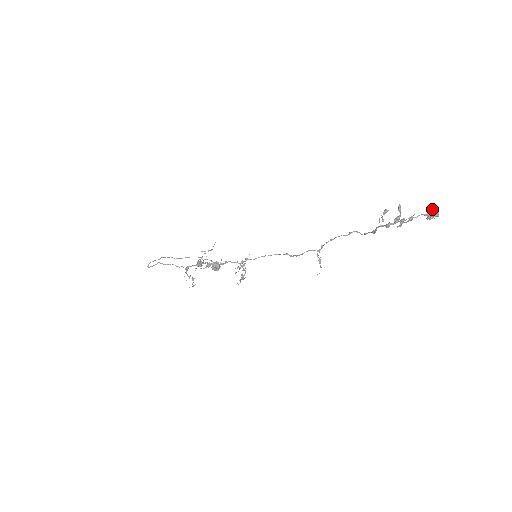
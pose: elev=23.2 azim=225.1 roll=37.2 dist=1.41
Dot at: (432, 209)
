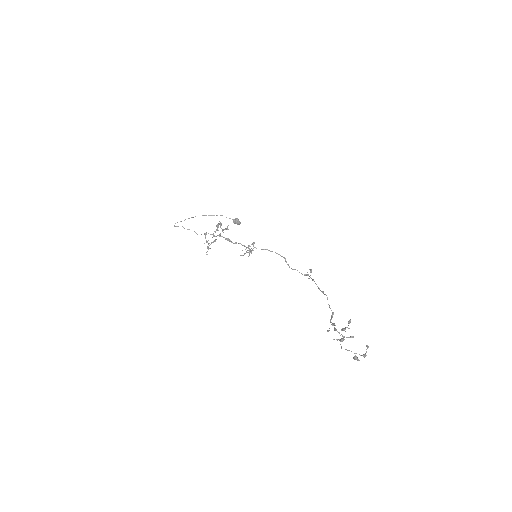
Dot at: (366, 345)
